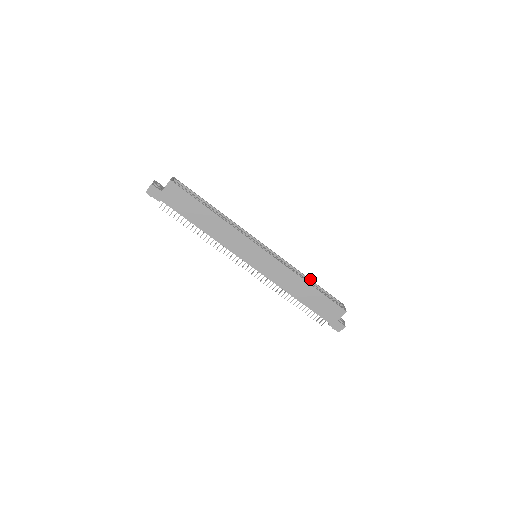
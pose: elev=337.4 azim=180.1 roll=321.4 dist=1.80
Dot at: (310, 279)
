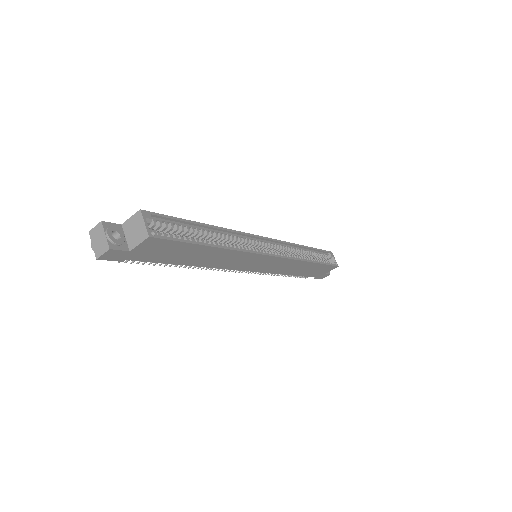
Dot at: (307, 247)
